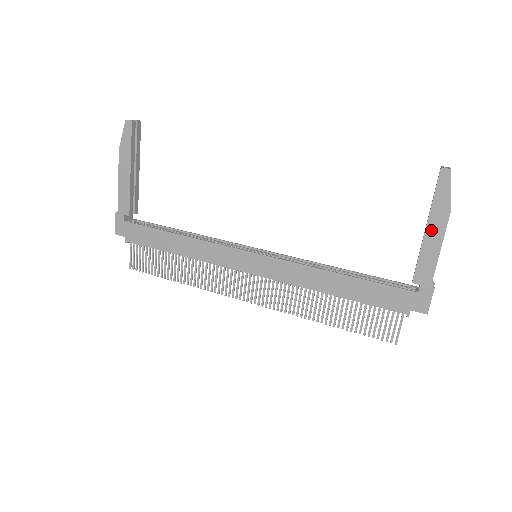
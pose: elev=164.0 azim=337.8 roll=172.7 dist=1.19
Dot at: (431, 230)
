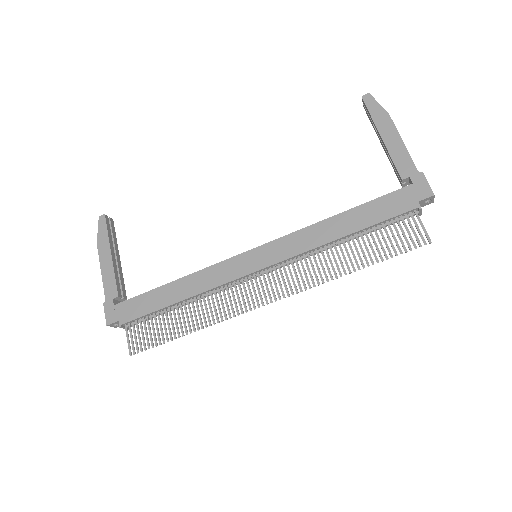
Dot at: (386, 135)
